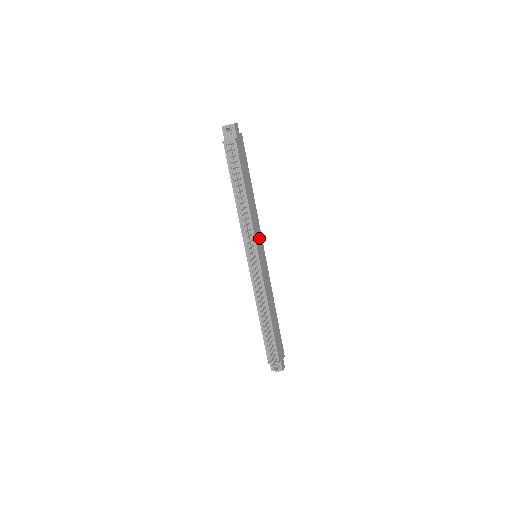
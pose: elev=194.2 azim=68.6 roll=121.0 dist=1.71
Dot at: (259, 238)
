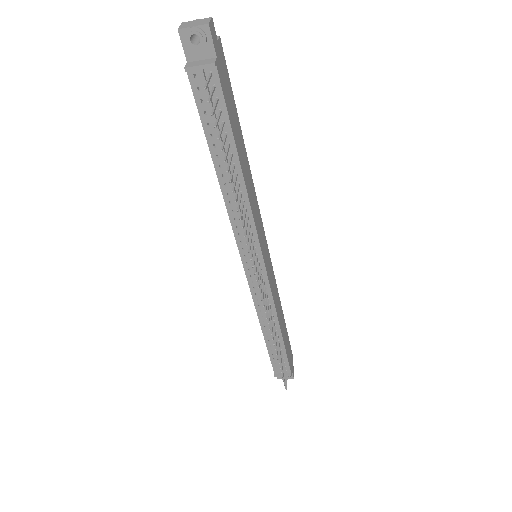
Dot at: (260, 229)
